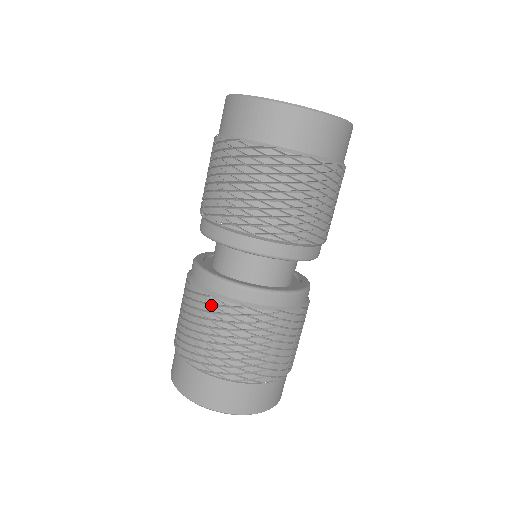
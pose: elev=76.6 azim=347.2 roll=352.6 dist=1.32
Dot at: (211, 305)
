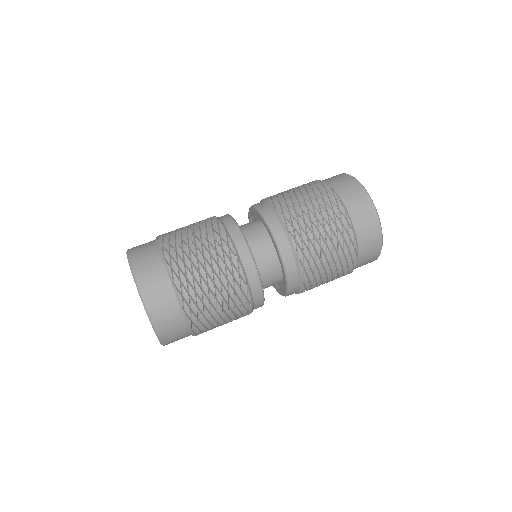
Dot at: (230, 261)
